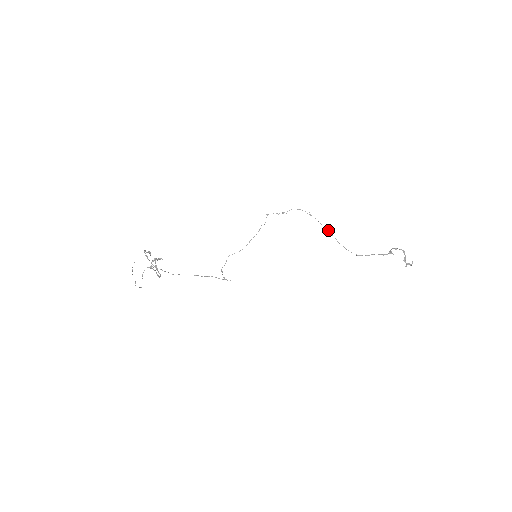
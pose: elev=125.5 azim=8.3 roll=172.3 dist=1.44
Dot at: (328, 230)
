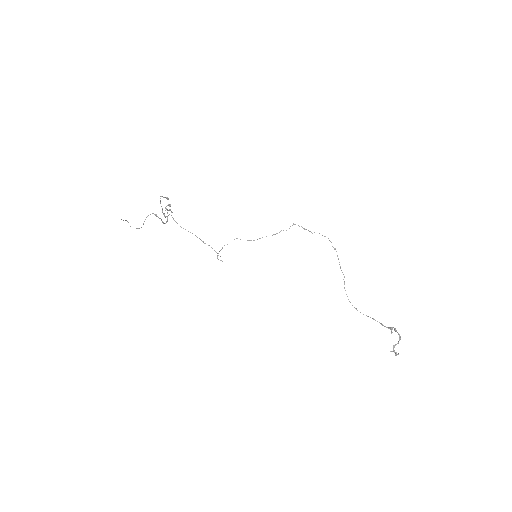
Dot at: occluded
